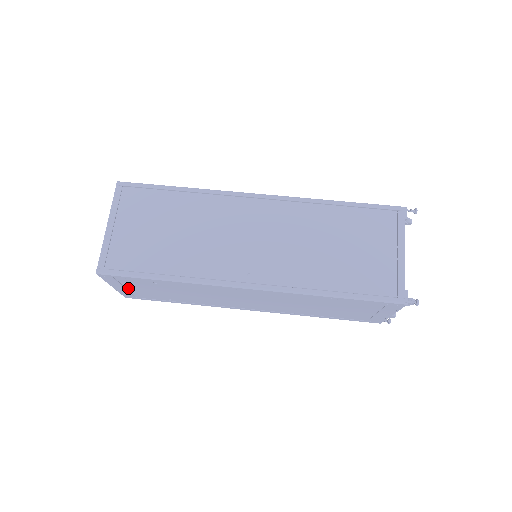
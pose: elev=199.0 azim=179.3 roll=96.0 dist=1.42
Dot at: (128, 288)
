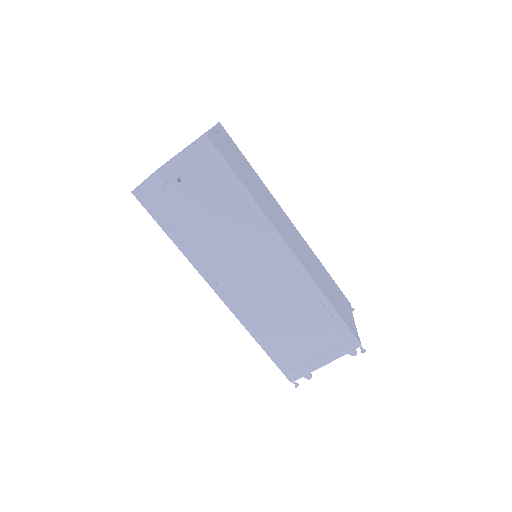
Dot at: (178, 178)
